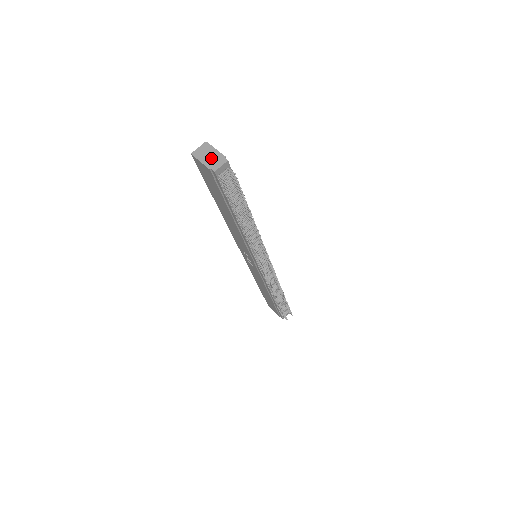
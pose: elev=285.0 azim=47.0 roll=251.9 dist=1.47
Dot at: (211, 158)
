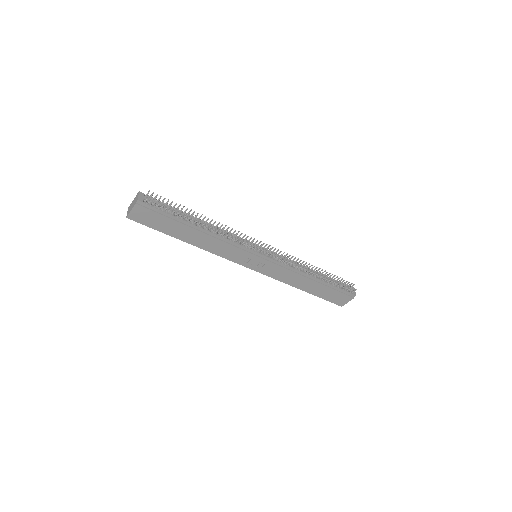
Dot at: (133, 203)
